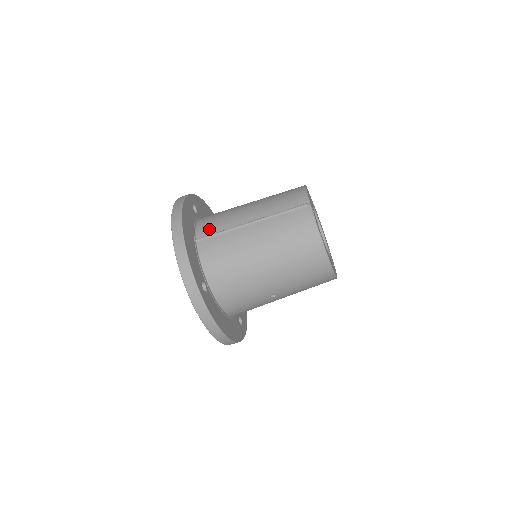
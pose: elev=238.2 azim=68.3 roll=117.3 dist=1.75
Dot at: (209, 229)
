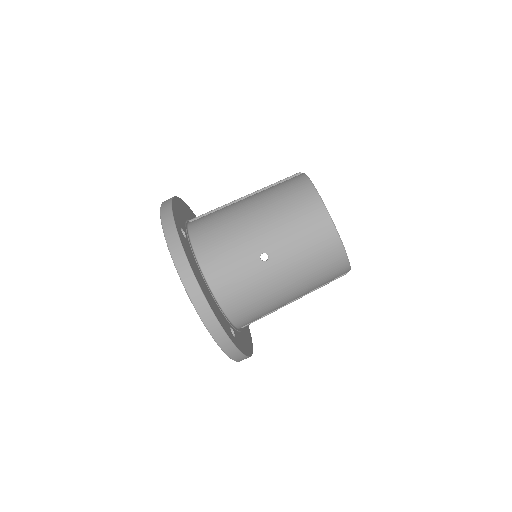
Dot at: occluded
